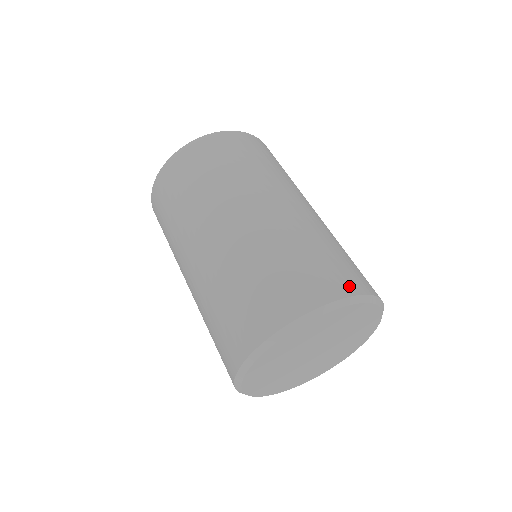
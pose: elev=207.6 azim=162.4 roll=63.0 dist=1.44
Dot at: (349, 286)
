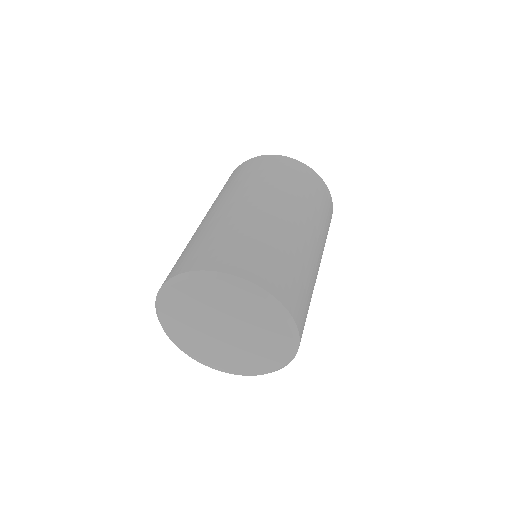
Dot at: (287, 299)
